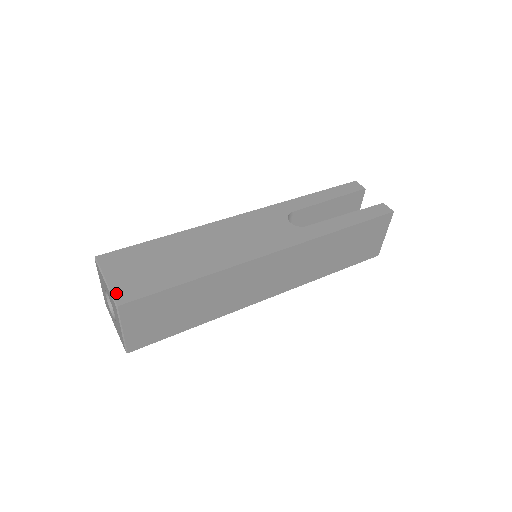
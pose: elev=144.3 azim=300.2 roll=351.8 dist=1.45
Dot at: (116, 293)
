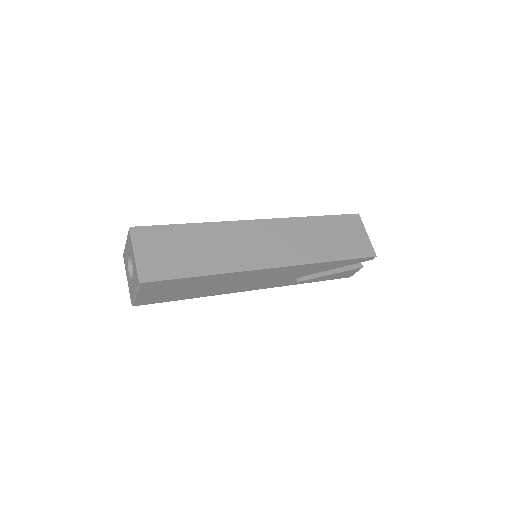
Dot at: occluded
